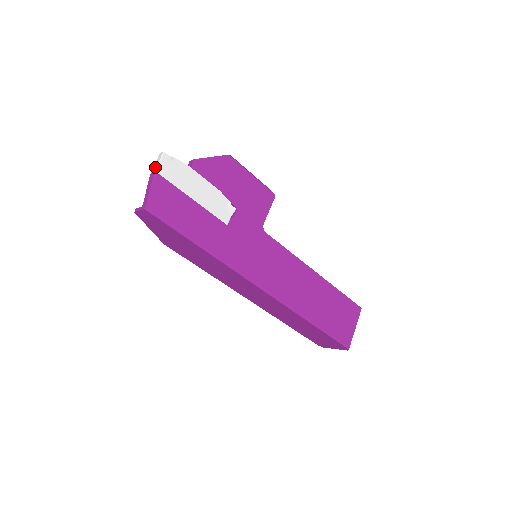
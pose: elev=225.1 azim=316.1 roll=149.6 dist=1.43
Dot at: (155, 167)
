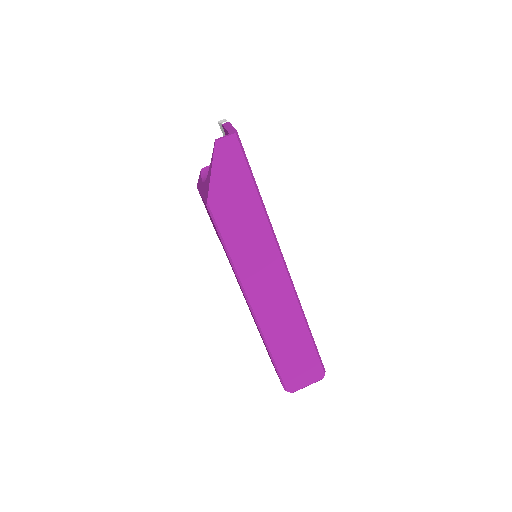
Dot at: occluded
